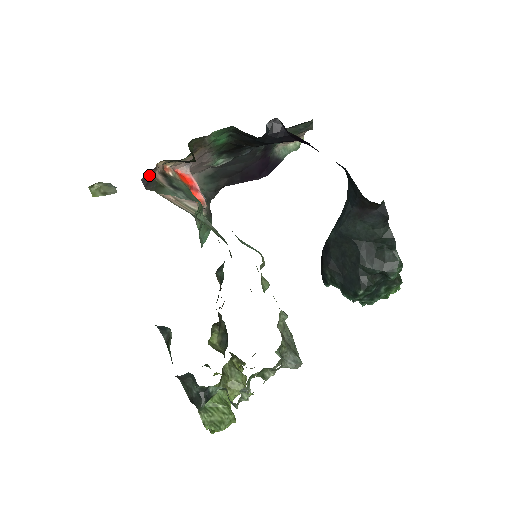
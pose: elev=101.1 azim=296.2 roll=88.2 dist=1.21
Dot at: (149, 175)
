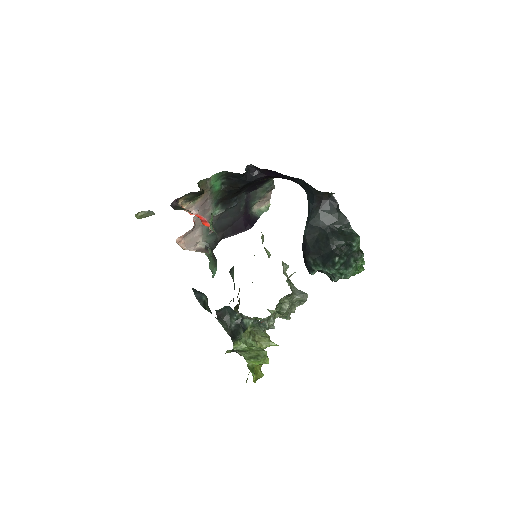
Dot at: (175, 203)
